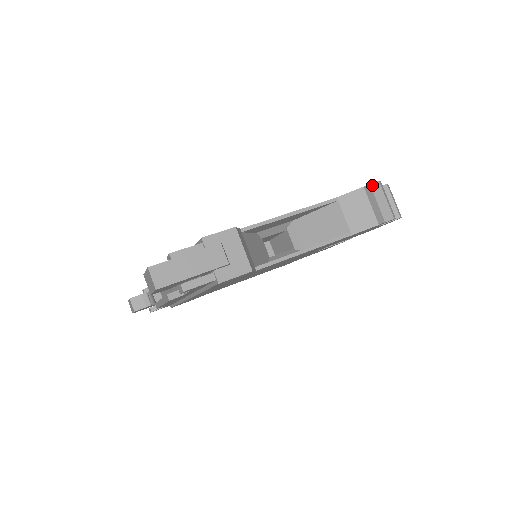
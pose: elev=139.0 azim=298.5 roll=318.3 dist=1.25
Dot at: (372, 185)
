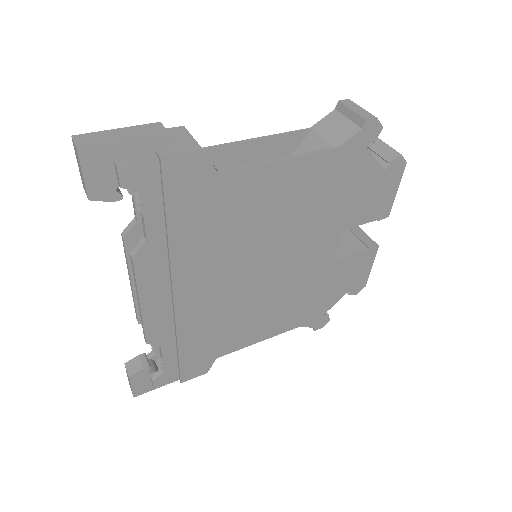
Dot at: (342, 101)
